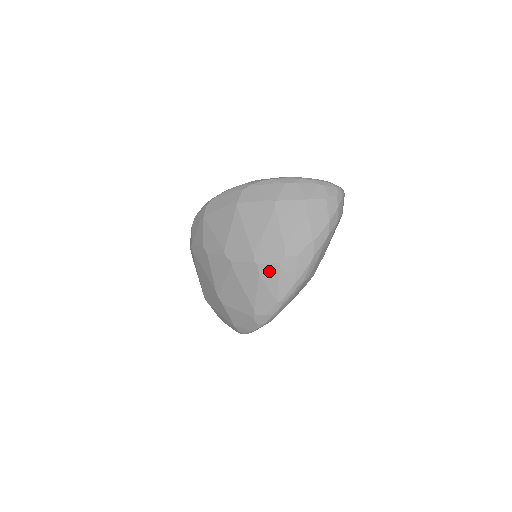
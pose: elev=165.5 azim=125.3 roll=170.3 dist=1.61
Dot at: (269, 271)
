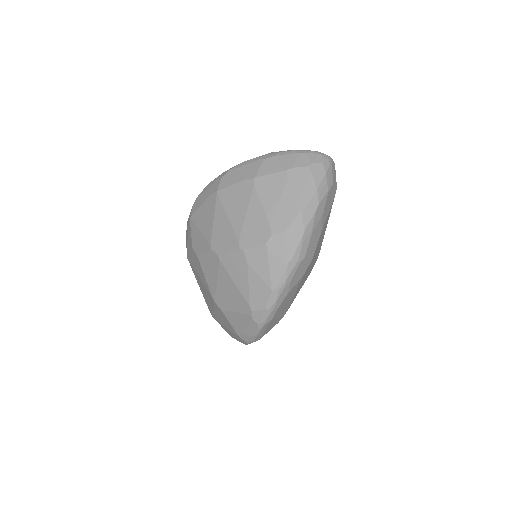
Dot at: (257, 255)
